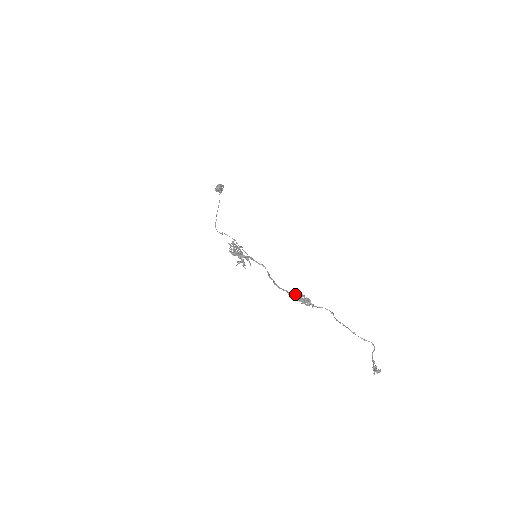
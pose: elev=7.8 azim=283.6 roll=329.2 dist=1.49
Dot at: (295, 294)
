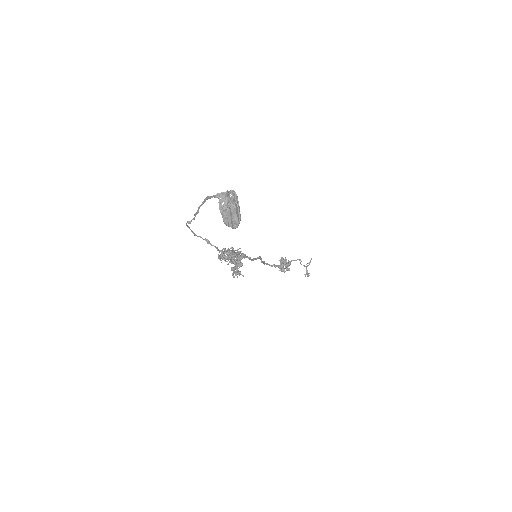
Dot at: (282, 268)
